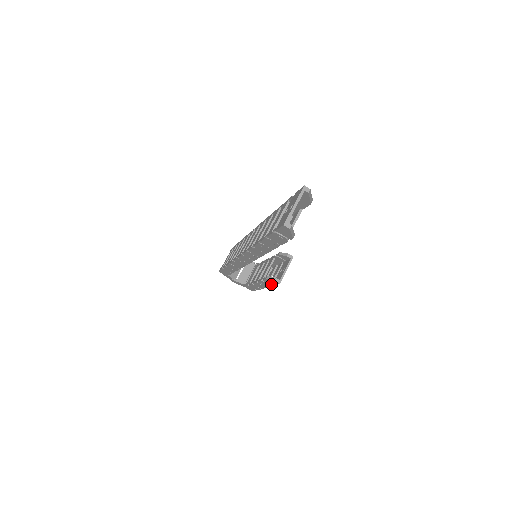
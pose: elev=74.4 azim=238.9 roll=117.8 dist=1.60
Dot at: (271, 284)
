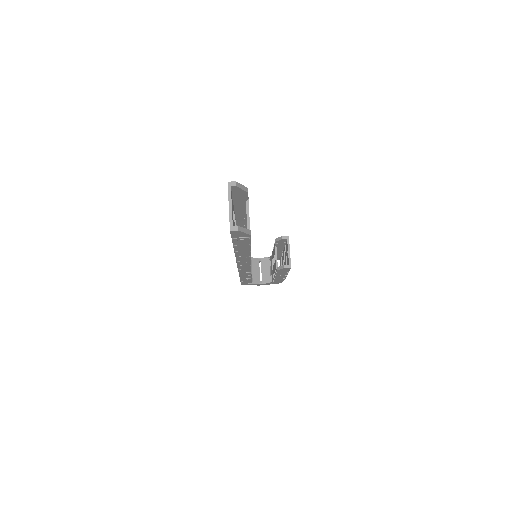
Dot at: (286, 271)
